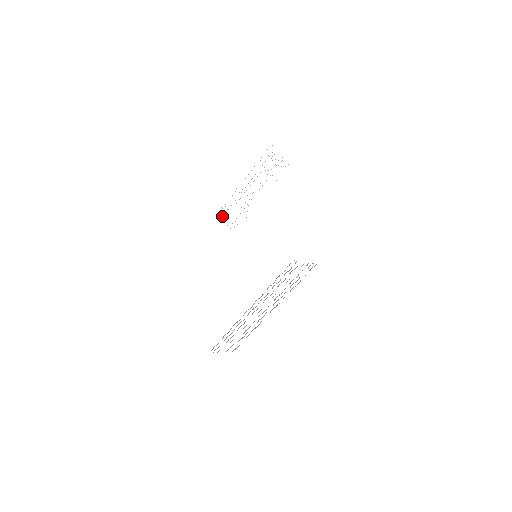
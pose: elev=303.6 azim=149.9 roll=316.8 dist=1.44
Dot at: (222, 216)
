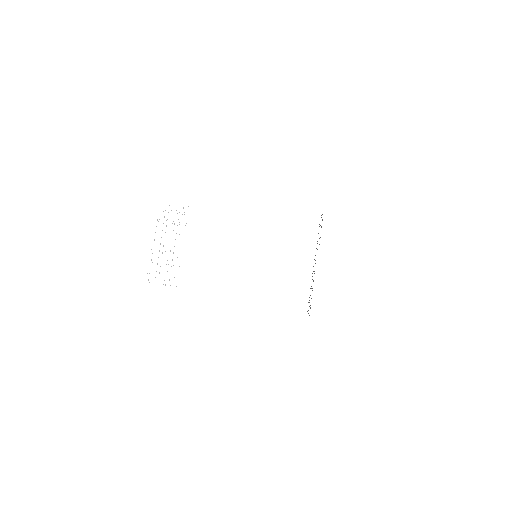
Dot at: occluded
